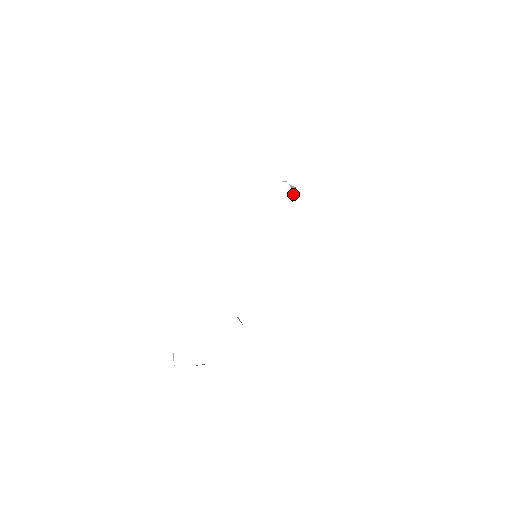
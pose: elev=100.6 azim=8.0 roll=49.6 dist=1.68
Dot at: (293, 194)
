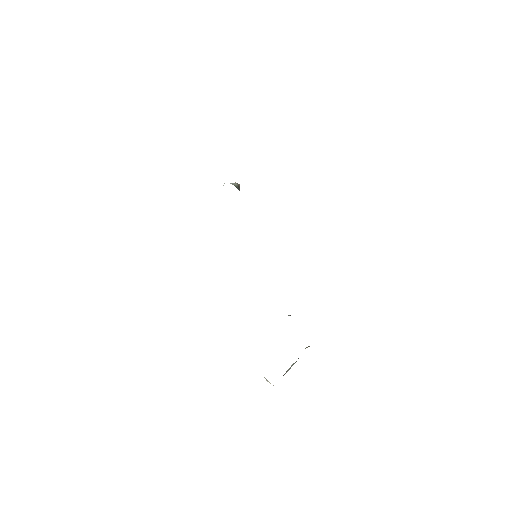
Dot at: (238, 188)
